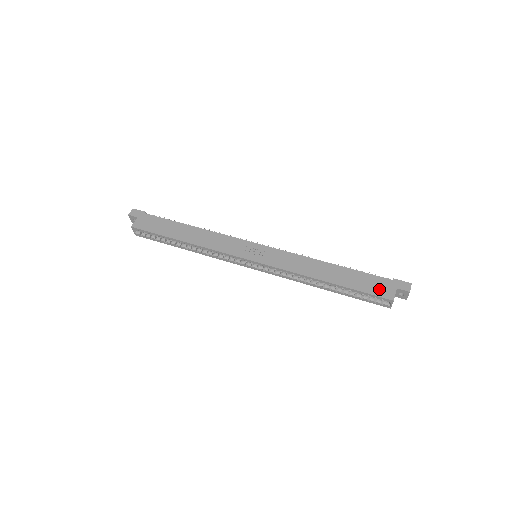
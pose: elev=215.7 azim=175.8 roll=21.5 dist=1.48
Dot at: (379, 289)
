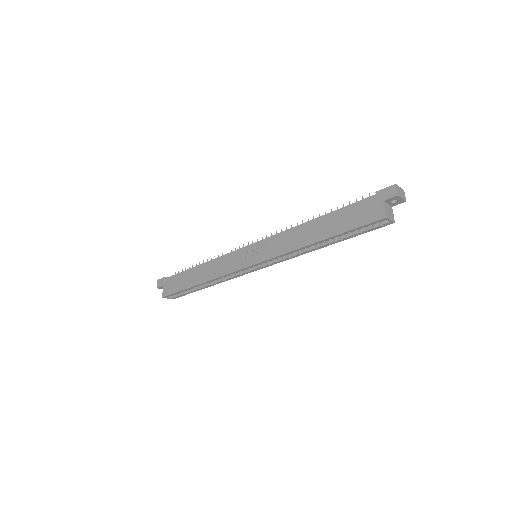
Dot at: (367, 215)
